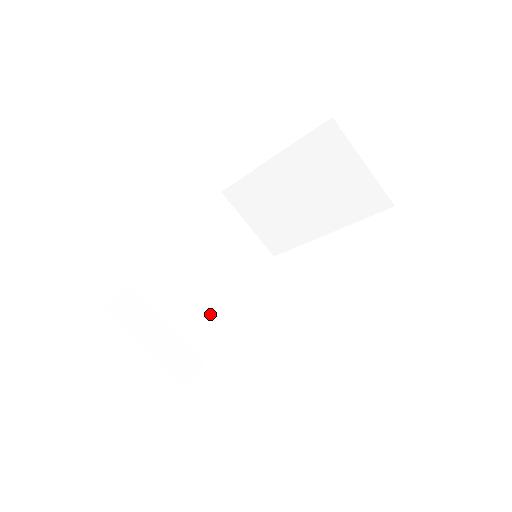
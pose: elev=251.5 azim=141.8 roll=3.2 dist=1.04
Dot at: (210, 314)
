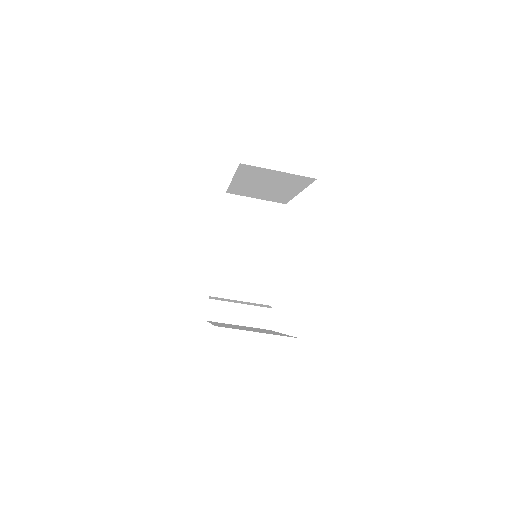
Dot at: (263, 275)
